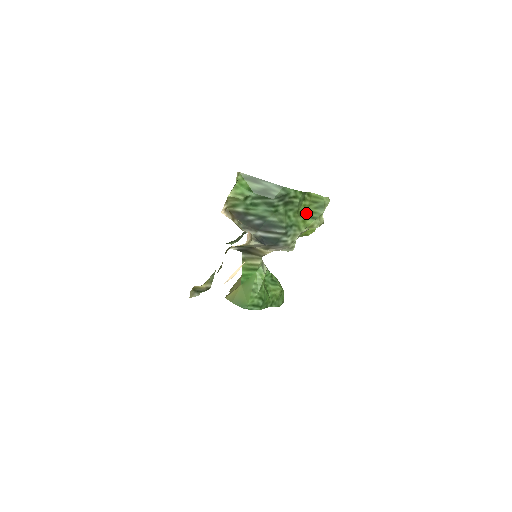
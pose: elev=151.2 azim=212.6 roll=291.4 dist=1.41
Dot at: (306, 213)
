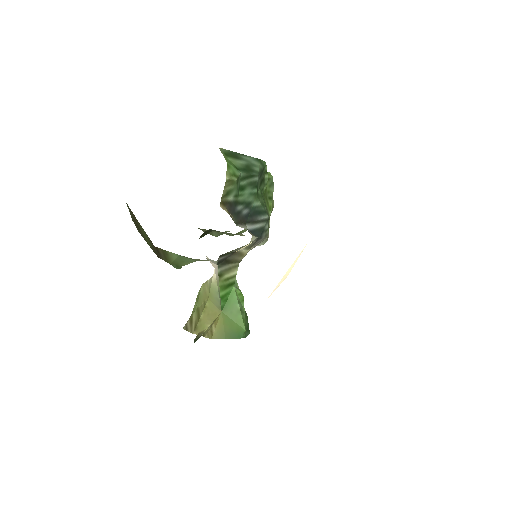
Dot at: (266, 193)
